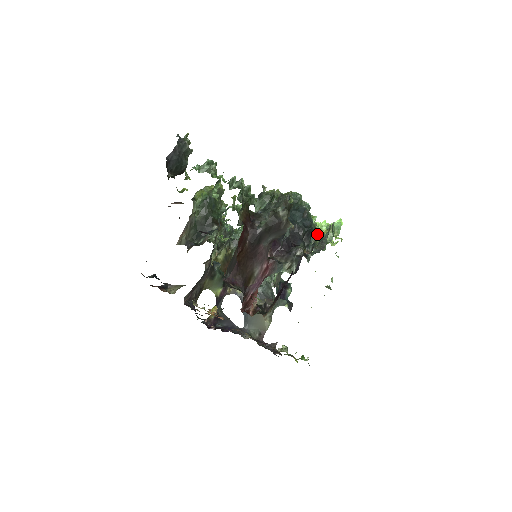
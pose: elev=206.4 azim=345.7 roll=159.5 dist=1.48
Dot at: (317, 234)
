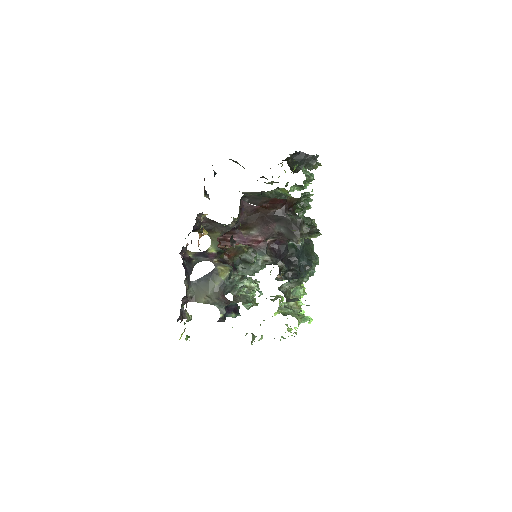
Dot at: occluded
